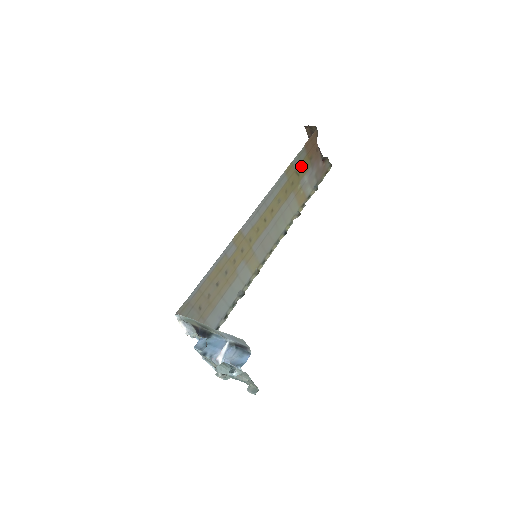
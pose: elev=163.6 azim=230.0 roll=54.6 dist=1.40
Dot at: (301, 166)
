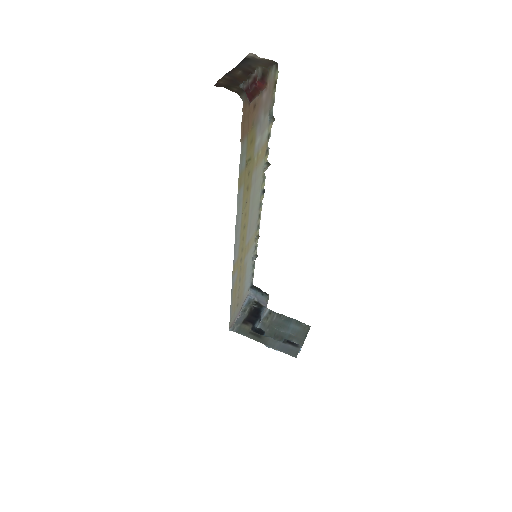
Dot at: (248, 152)
